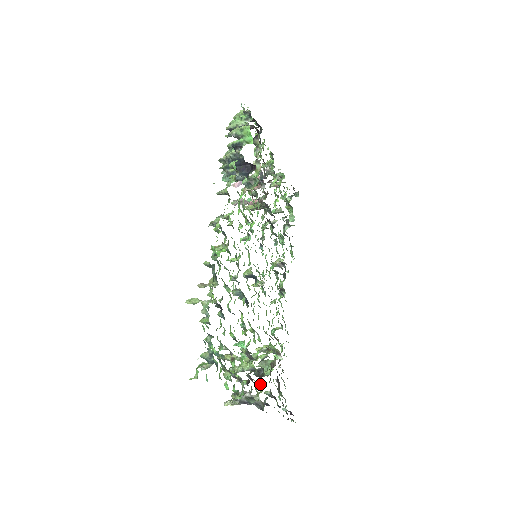
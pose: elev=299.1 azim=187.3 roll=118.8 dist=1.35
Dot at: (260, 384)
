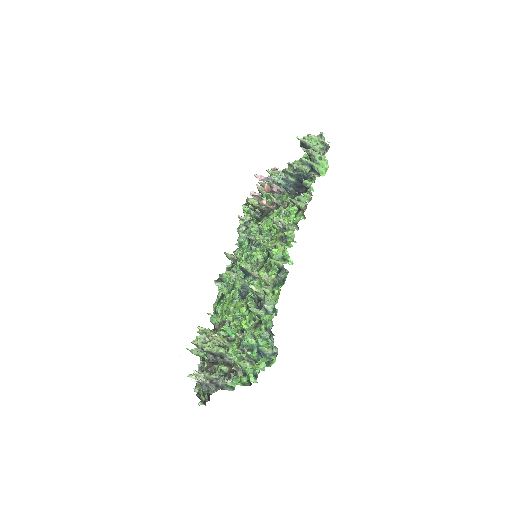
Dot at: (213, 368)
